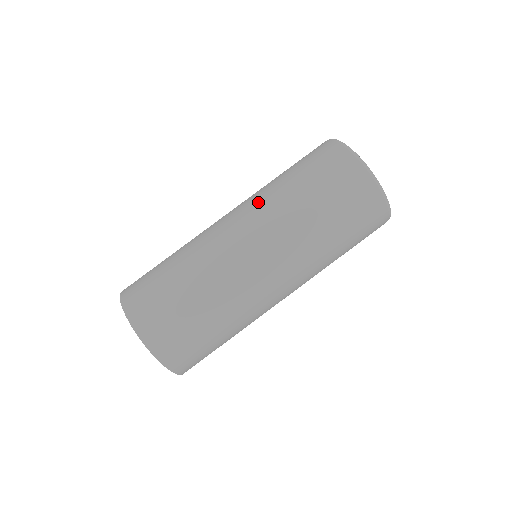
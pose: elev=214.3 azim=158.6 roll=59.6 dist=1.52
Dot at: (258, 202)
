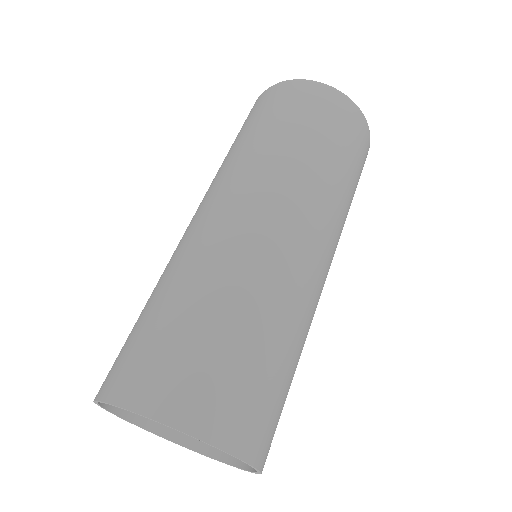
Dot at: (249, 172)
